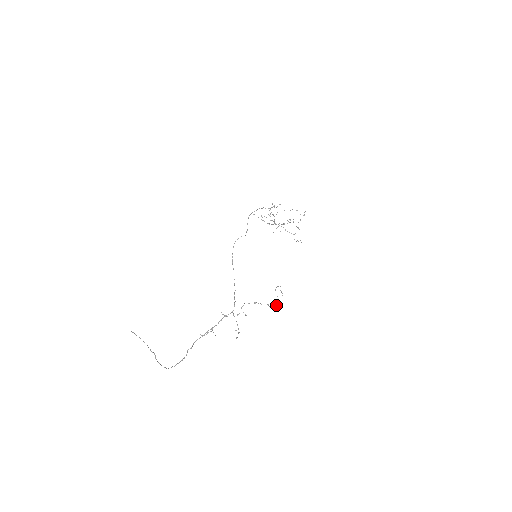
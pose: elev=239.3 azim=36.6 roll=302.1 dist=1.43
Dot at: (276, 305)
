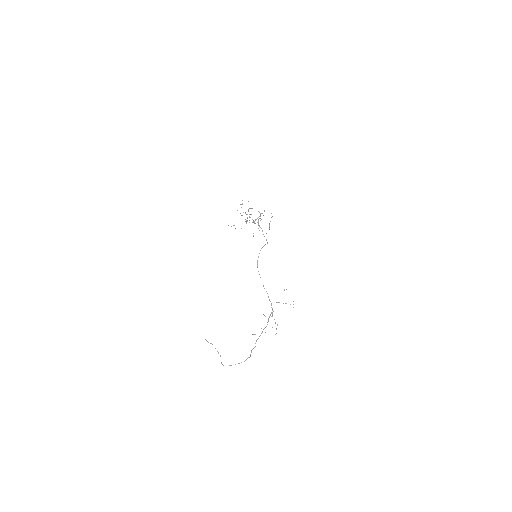
Dot at: occluded
